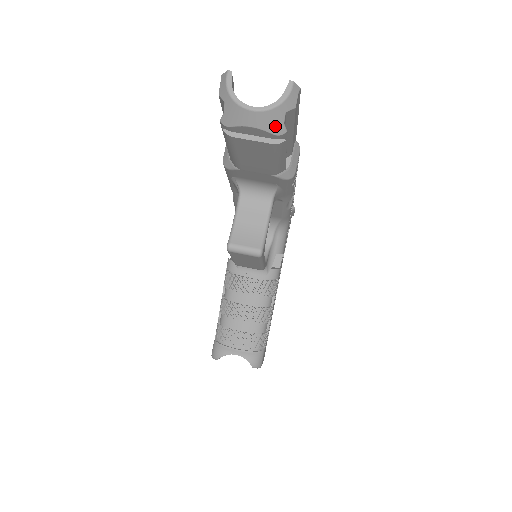
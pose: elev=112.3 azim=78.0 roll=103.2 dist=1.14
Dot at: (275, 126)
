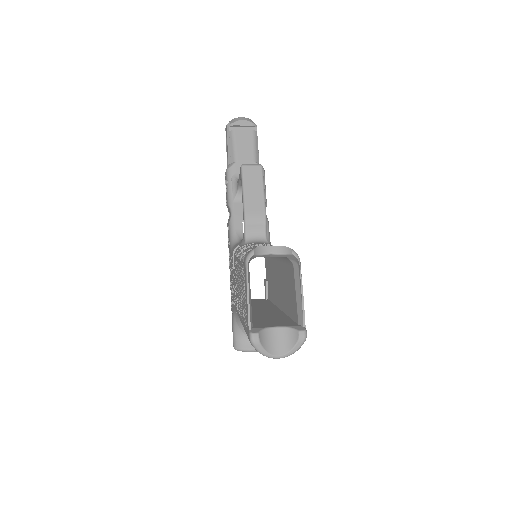
Dot at: (251, 122)
